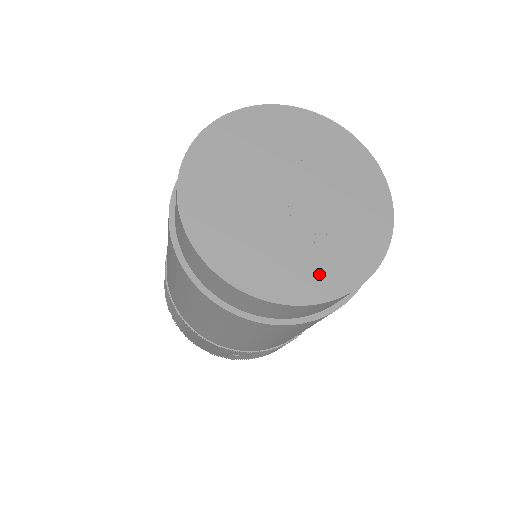
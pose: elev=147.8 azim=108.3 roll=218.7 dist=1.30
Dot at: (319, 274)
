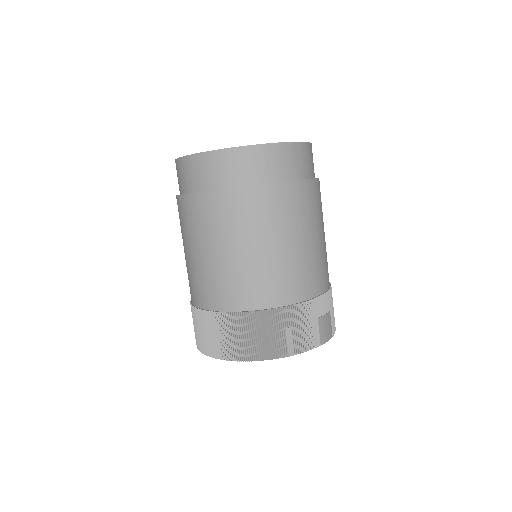
Dot at: occluded
